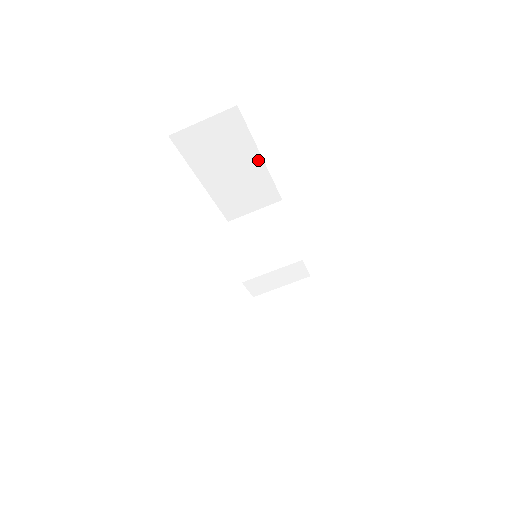
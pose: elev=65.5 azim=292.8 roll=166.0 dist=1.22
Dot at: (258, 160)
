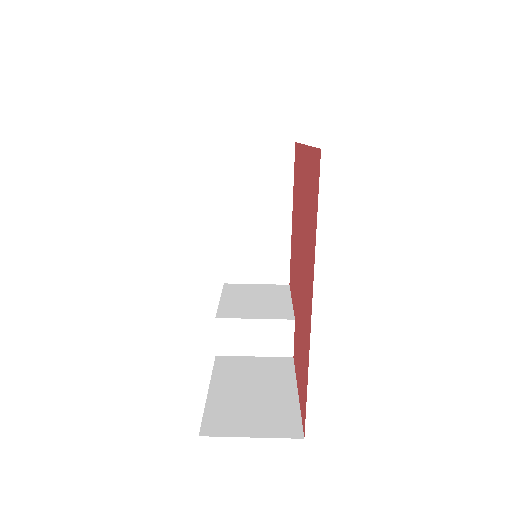
Dot at: (287, 216)
